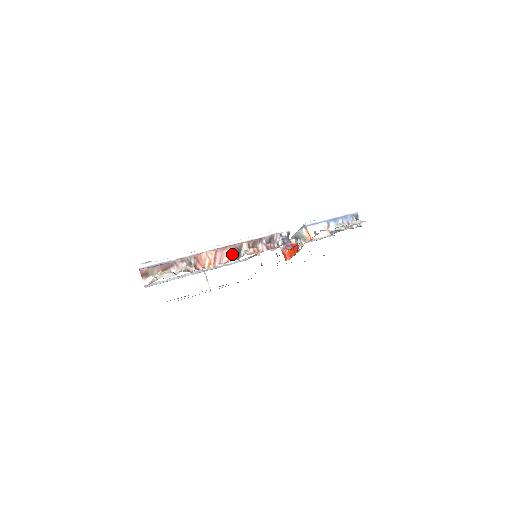
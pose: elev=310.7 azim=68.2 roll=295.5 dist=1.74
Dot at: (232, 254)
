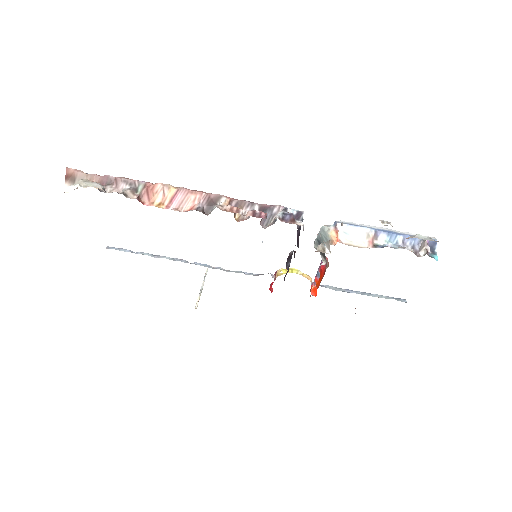
Dot at: (199, 204)
